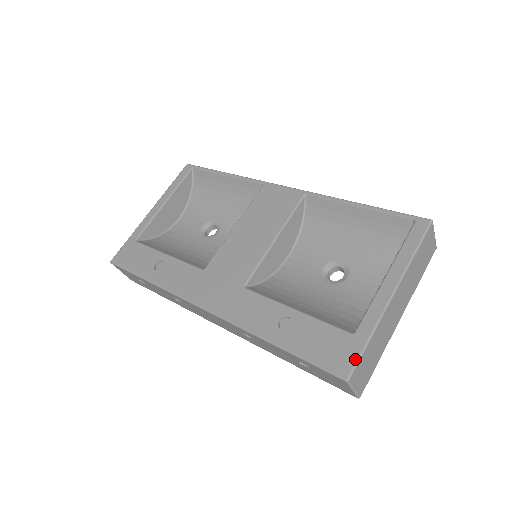
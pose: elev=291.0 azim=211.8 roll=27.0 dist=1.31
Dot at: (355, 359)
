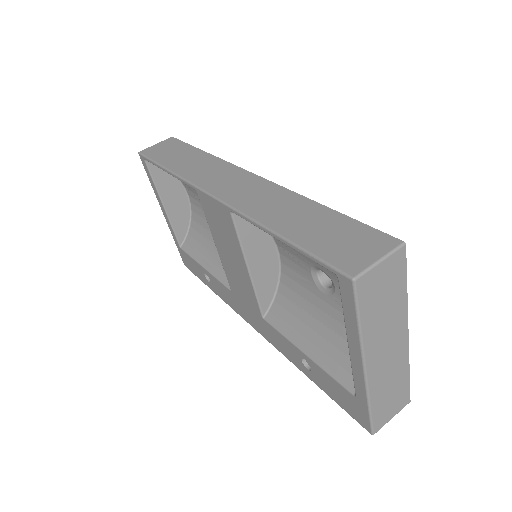
Dot at: (368, 421)
